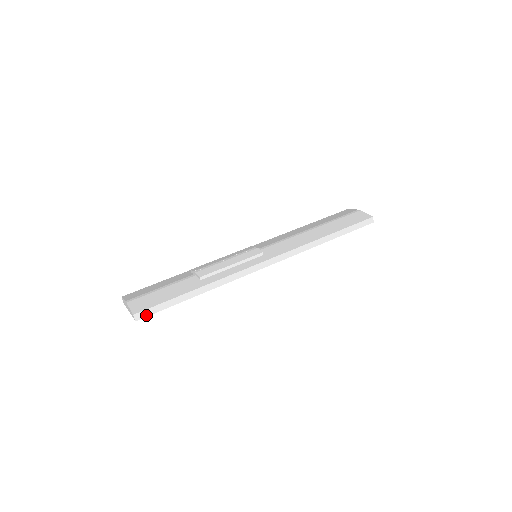
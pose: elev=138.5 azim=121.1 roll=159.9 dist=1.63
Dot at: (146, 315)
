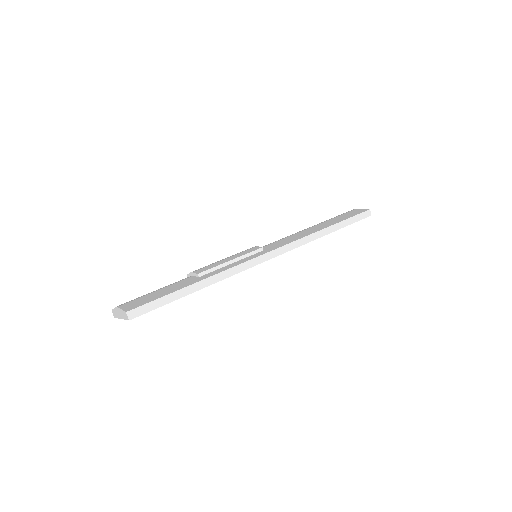
Dot at: (141, 313)
